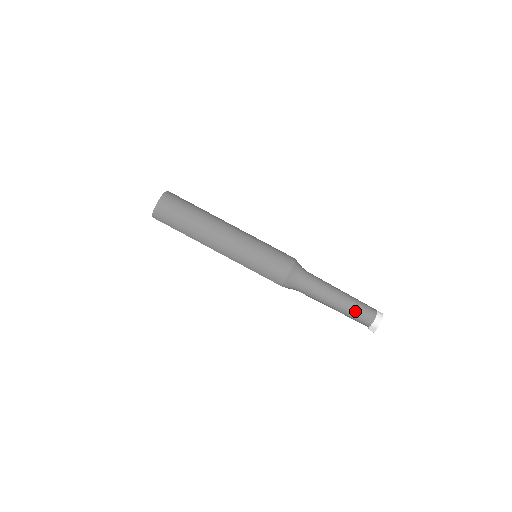
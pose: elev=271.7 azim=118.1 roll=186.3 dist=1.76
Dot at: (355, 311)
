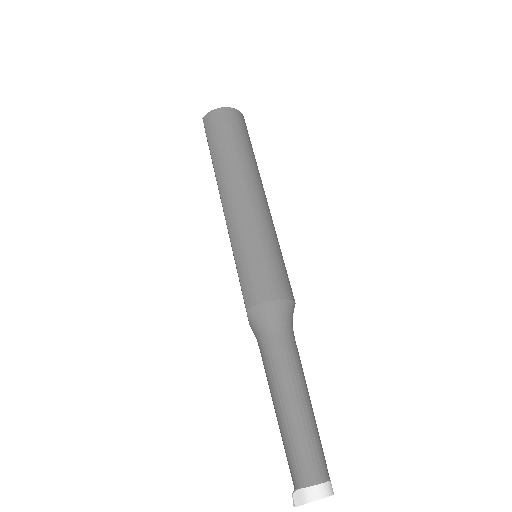
Dot at: (302, 441)
